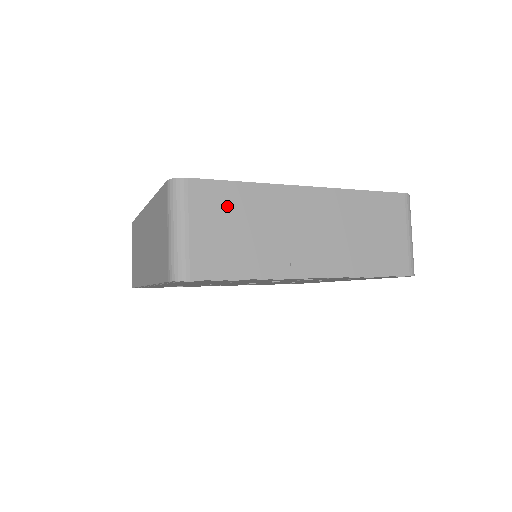
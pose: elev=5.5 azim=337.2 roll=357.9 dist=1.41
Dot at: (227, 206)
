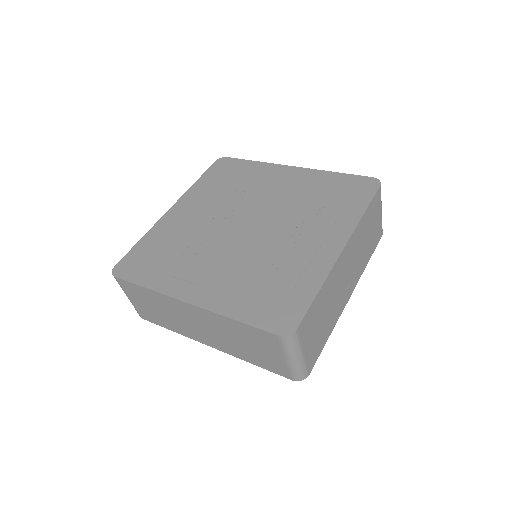
Dot at: (315, 316)
